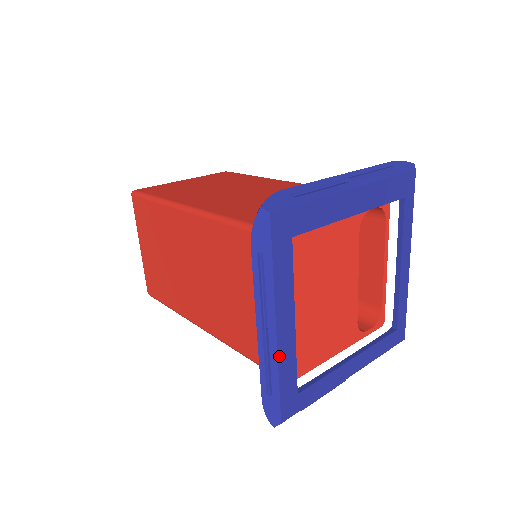
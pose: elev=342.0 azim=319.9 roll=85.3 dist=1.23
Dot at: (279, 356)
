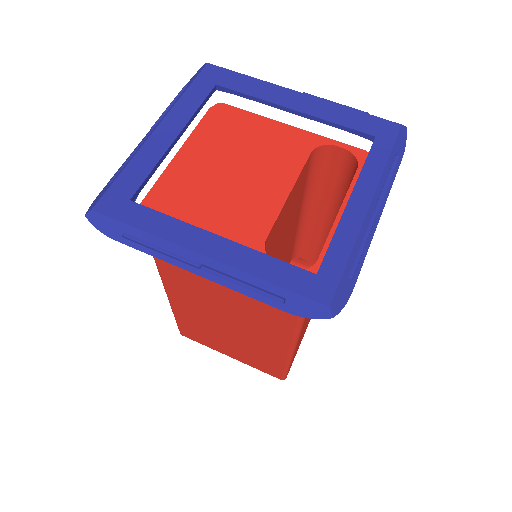
Dot at: (142, 150)
